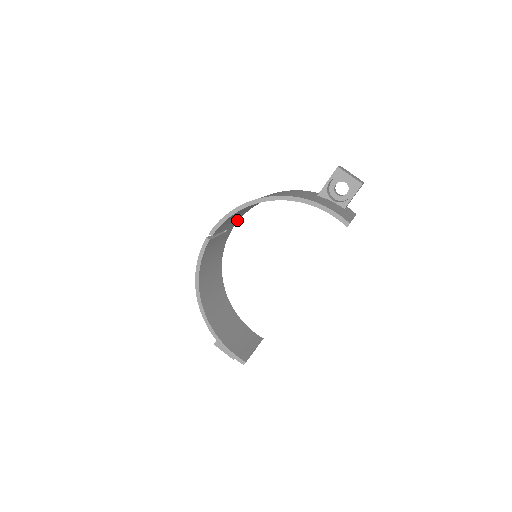
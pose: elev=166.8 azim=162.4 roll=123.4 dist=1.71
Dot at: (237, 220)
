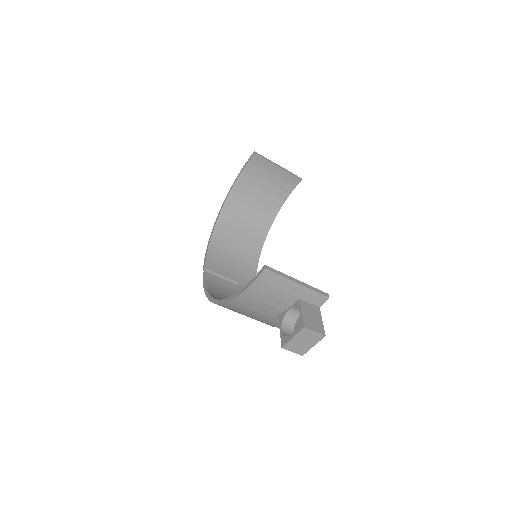
Dot at: occluded
